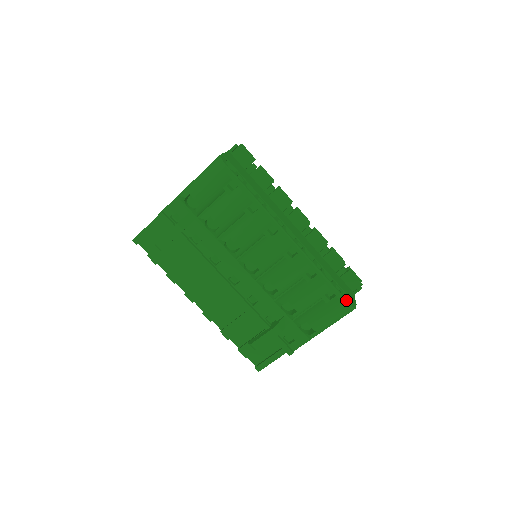
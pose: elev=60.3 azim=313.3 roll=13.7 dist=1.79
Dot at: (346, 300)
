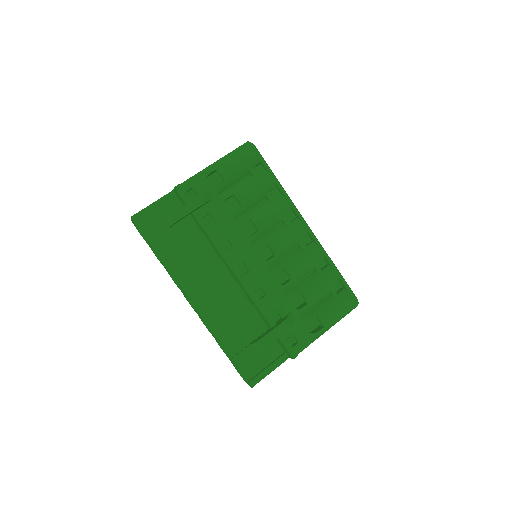
Dot at: (353, 293)
